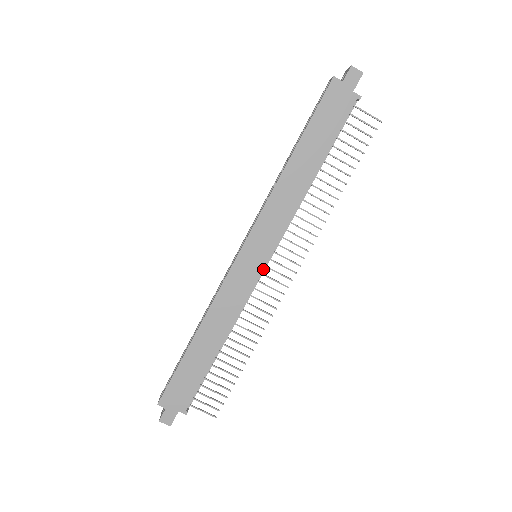
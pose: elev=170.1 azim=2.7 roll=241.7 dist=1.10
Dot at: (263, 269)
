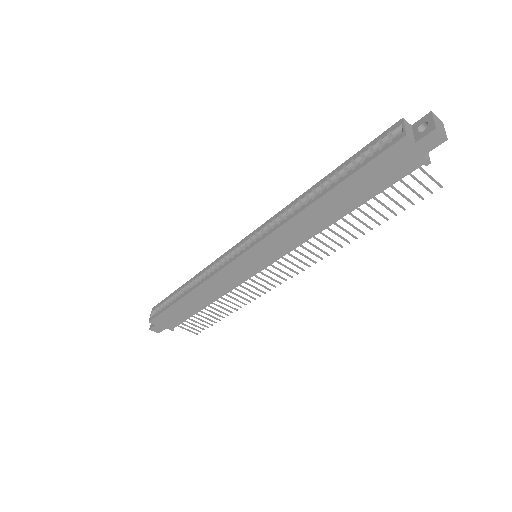
Dot at: occluded
